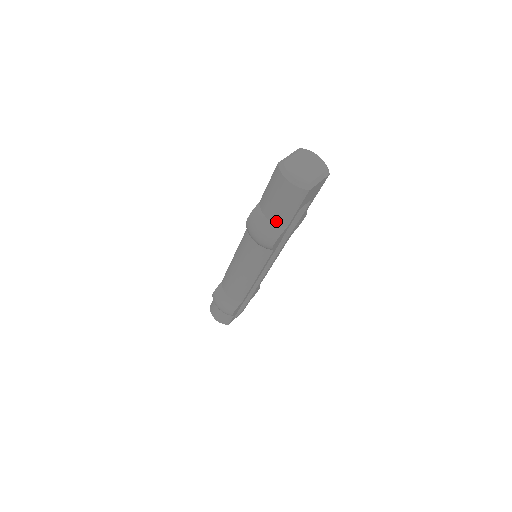
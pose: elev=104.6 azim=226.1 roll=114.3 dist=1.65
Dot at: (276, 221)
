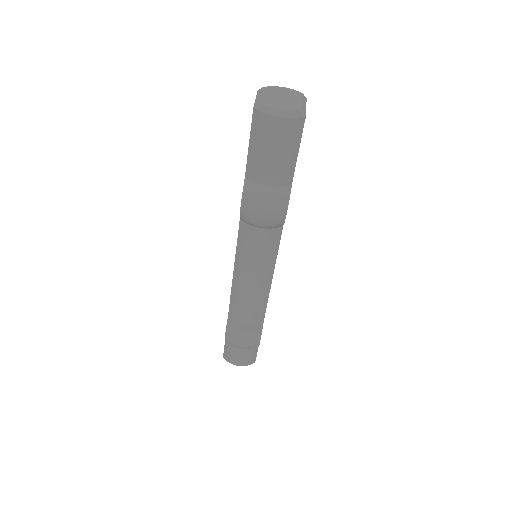
Dot at: (279, 182)
